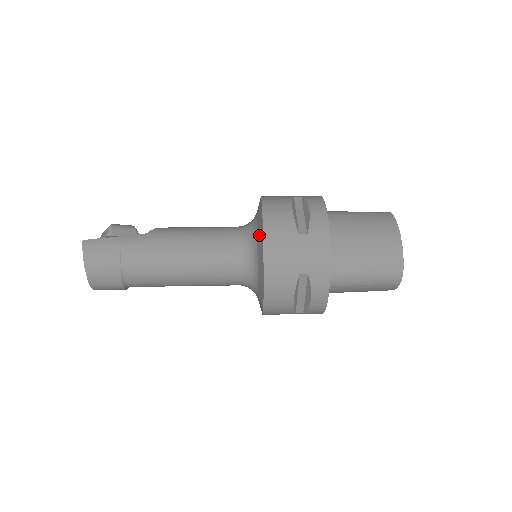
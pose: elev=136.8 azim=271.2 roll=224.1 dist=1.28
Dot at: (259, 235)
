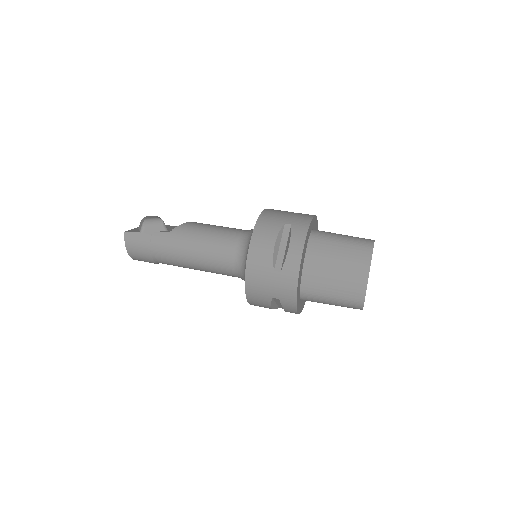
Dot at: occluded
